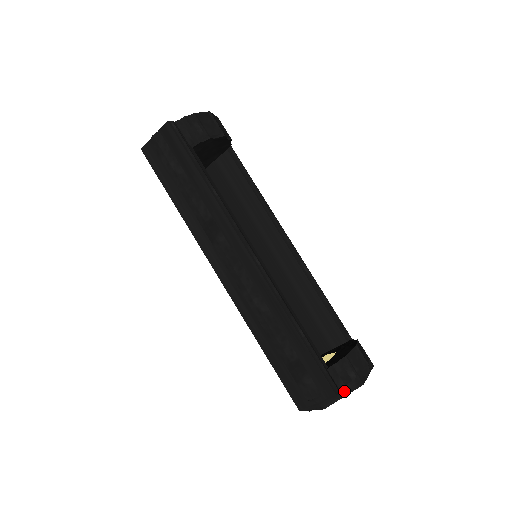
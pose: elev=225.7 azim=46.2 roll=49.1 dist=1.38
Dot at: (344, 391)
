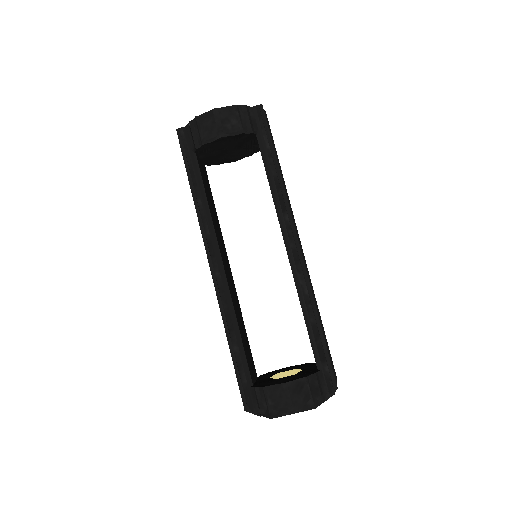
Dot at: (260, 412)
